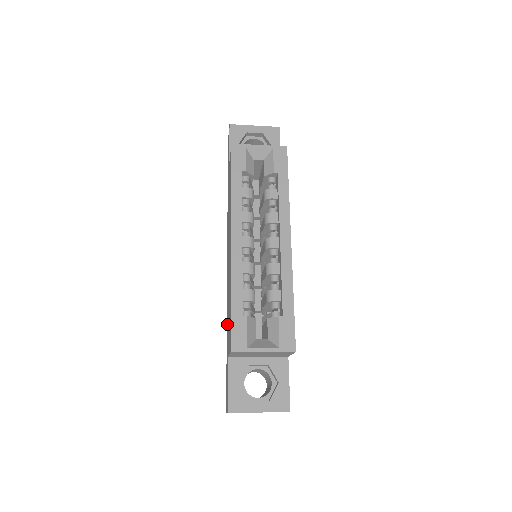
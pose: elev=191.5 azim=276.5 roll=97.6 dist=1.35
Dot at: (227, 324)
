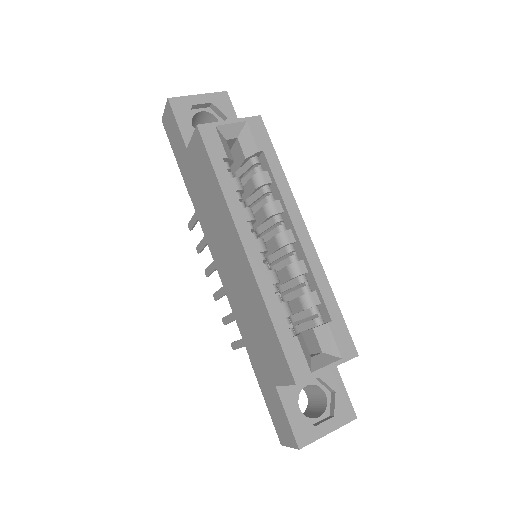
Dot at: (251, 347)
